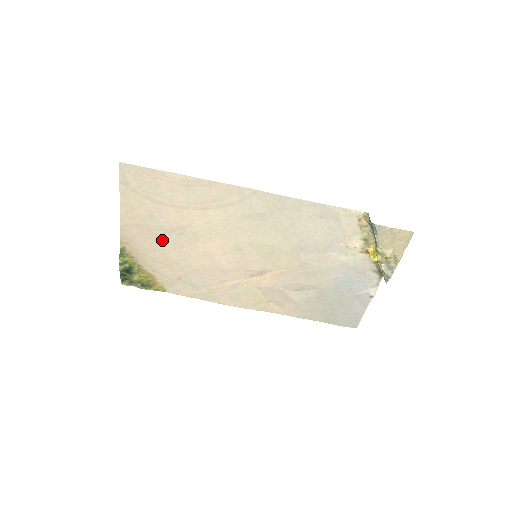
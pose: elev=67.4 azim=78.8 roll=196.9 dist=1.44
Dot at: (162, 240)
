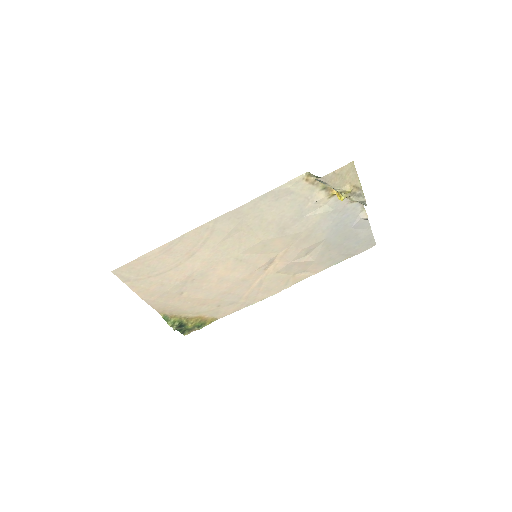
Dot at: (184, 293)
